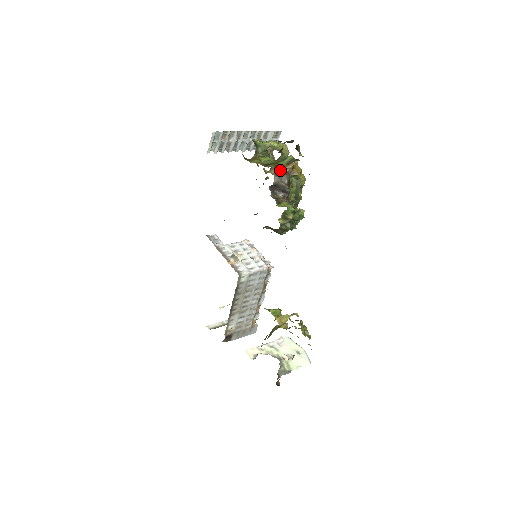
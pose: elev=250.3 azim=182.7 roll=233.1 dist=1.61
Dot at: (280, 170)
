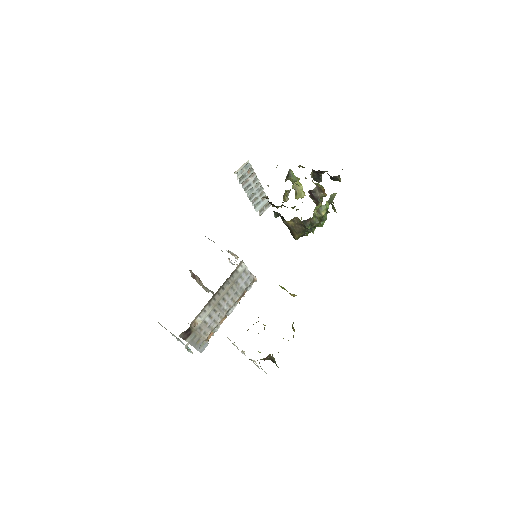
Dot at: (318, 185)
